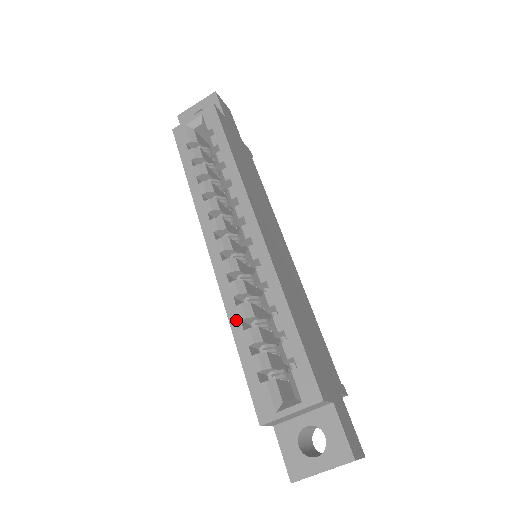
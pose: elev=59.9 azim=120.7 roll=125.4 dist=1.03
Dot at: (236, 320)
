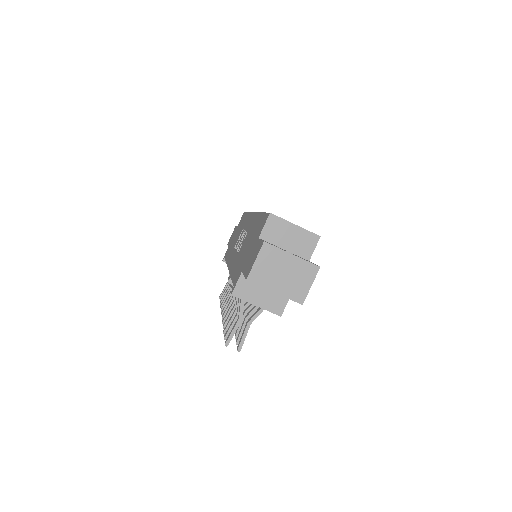
Dot at: occluded
